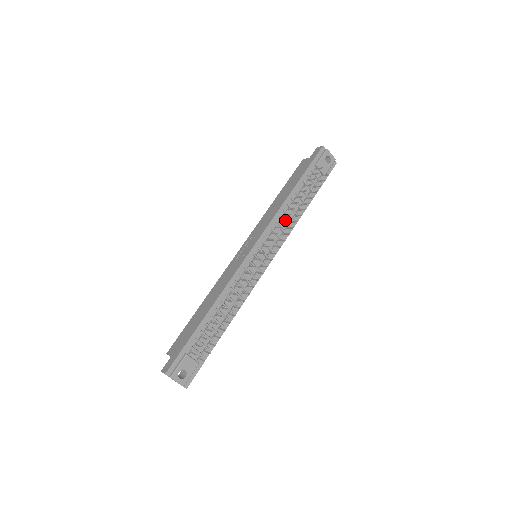
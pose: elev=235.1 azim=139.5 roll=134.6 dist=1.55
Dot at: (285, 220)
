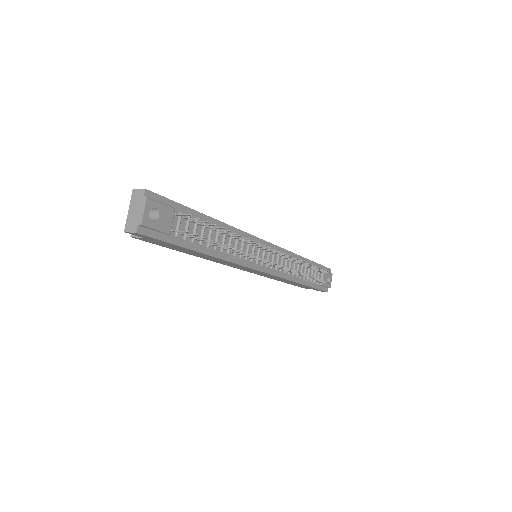
Dot at: (299, 260)
